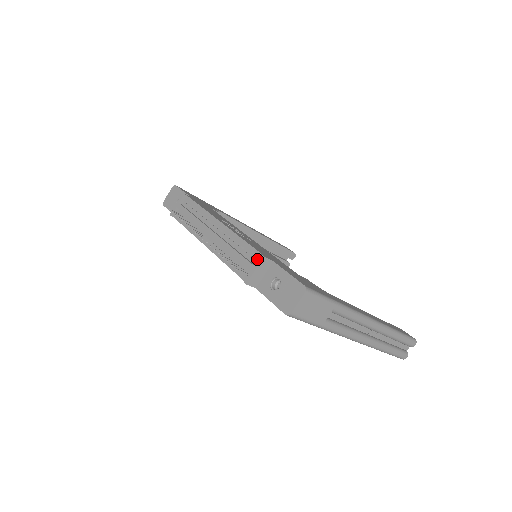
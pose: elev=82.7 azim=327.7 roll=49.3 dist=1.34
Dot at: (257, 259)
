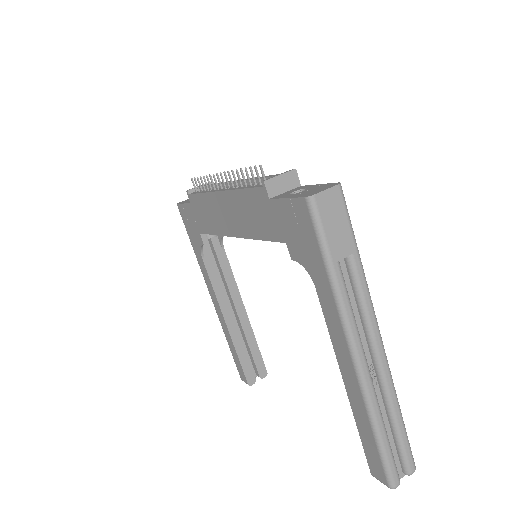
Dot at: occluded
